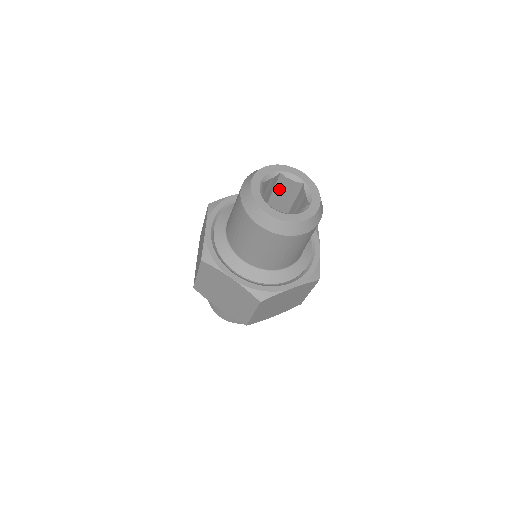
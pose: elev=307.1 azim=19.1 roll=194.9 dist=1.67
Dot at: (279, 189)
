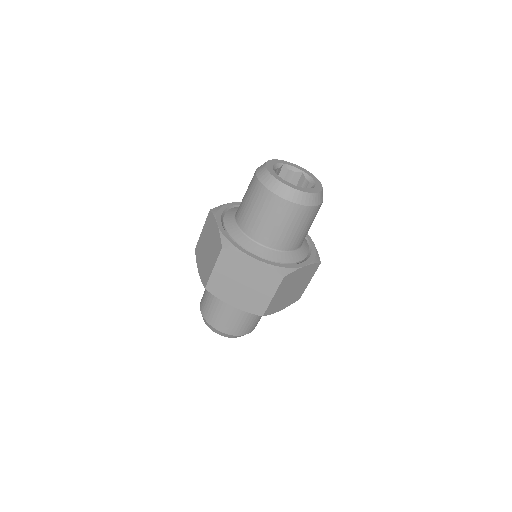
Dot at: occluded
